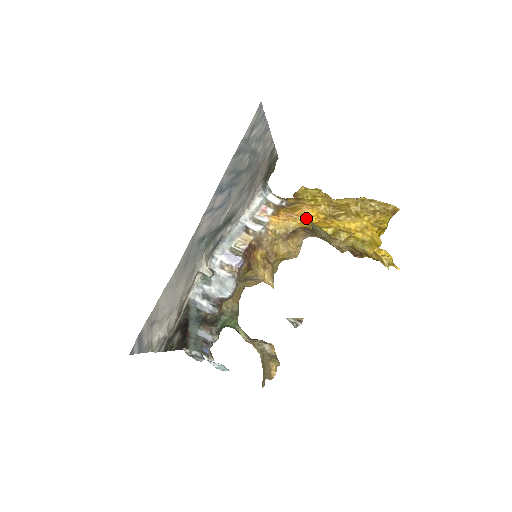
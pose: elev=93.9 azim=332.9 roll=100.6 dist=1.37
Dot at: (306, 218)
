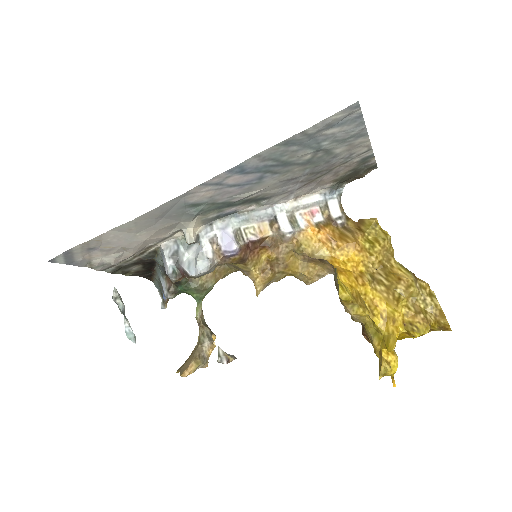
Dot at: (344, 257)
